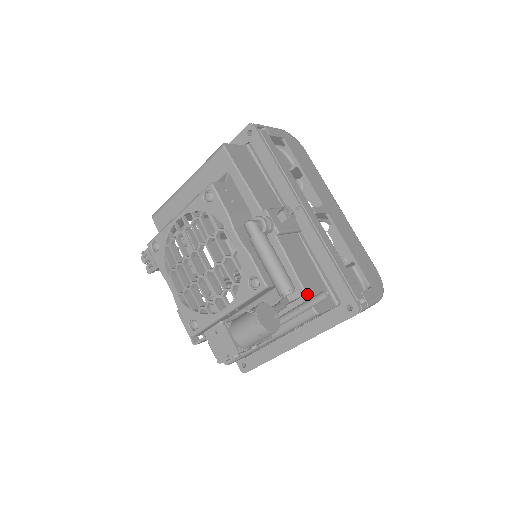
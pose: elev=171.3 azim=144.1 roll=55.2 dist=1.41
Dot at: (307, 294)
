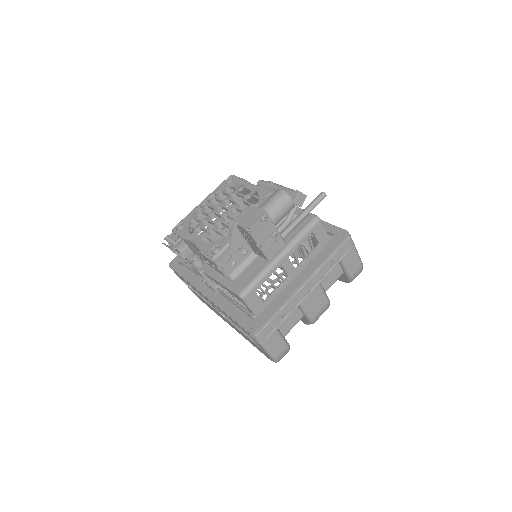
Dot at: occluded
